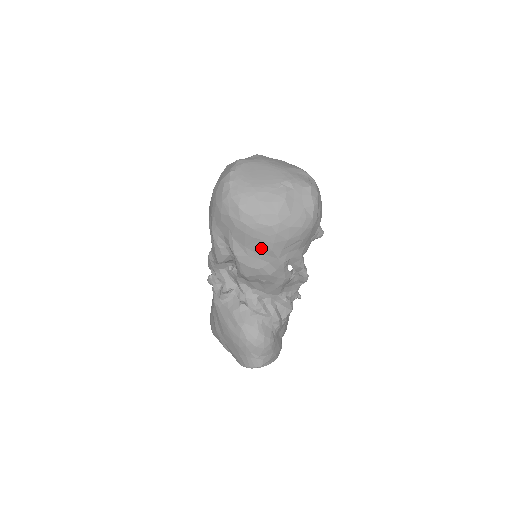
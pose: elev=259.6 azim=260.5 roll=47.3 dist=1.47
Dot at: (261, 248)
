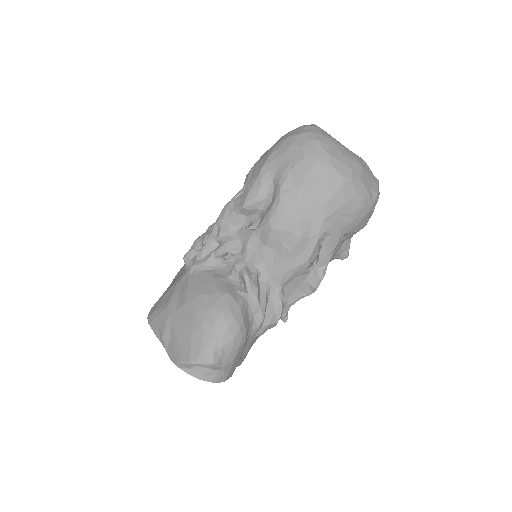
Dot at: (315, 196)
